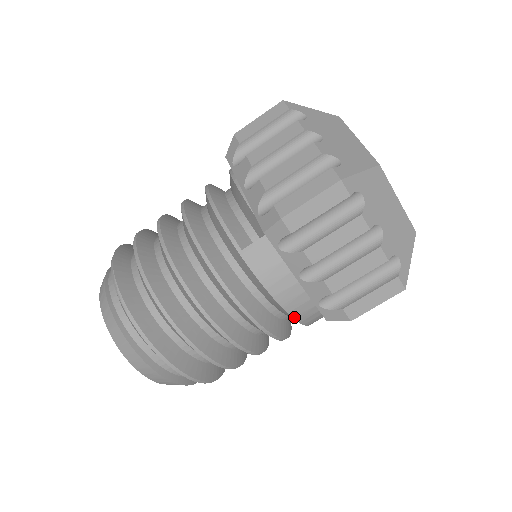
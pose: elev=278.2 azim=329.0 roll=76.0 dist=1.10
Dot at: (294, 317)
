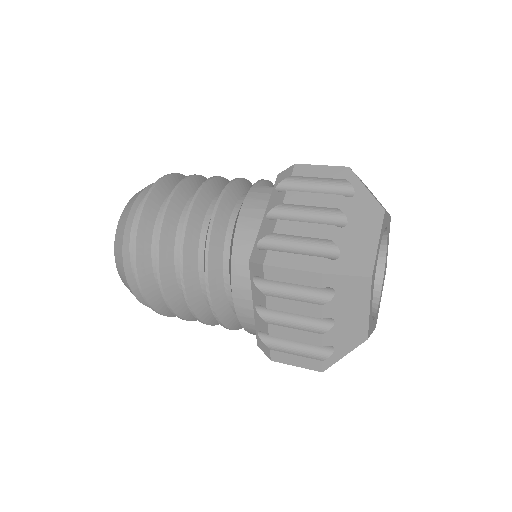
Dot at: (233, 250)
